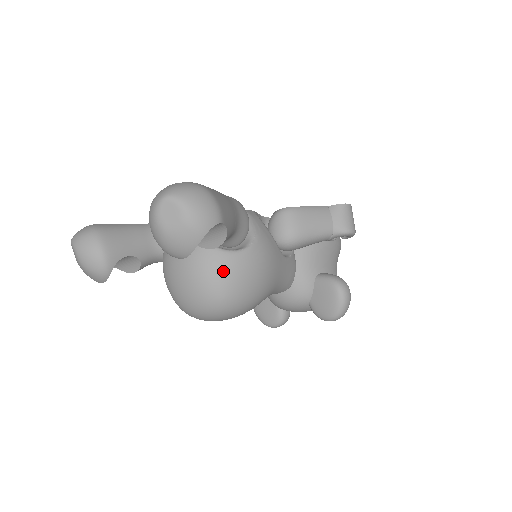
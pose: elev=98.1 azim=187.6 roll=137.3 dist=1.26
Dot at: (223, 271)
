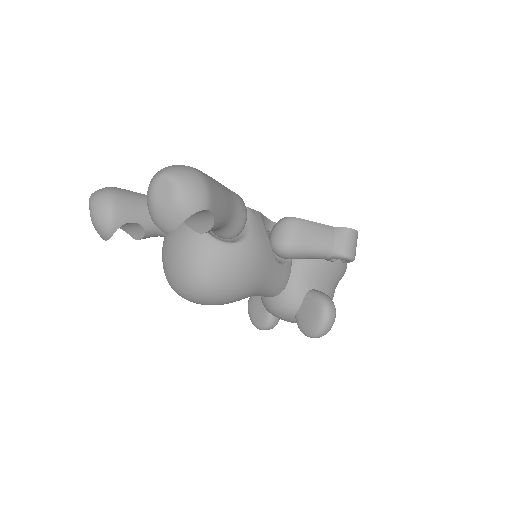
Dot at: (209, 258)
